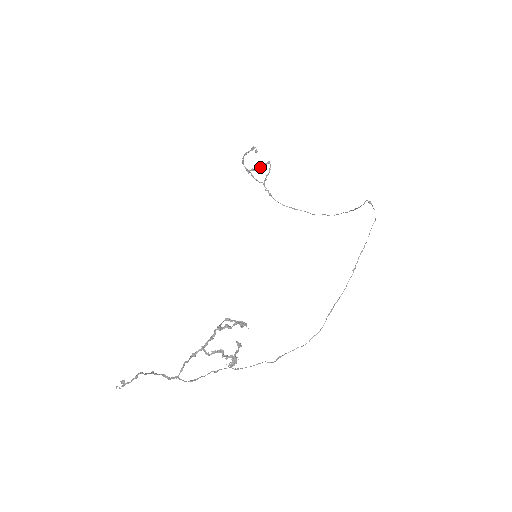
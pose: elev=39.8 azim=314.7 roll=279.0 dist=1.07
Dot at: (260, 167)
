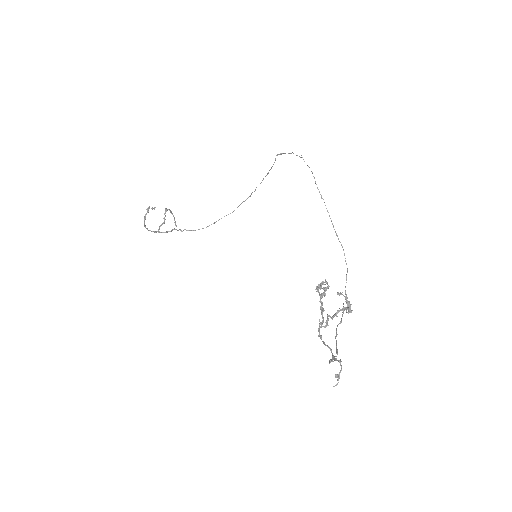
Dot at: (164, 218)
